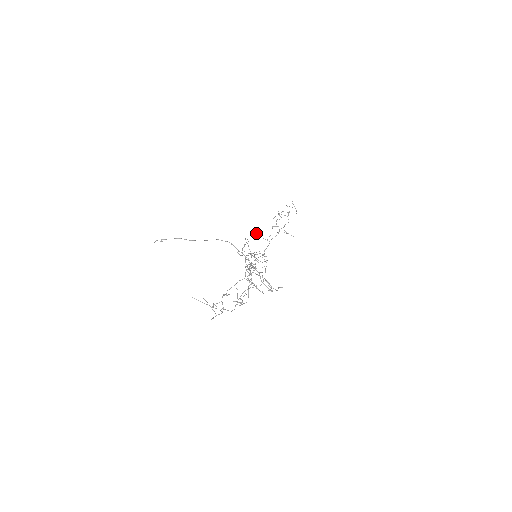
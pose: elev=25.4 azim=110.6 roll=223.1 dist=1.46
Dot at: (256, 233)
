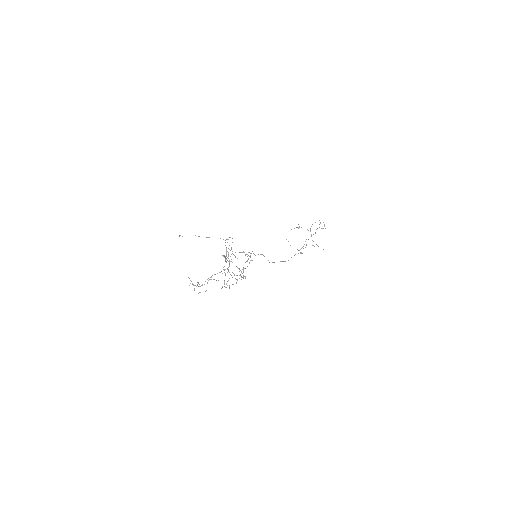
Dot at: occluded
